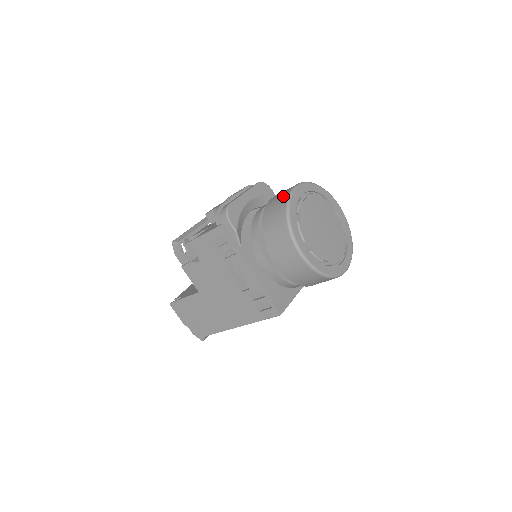
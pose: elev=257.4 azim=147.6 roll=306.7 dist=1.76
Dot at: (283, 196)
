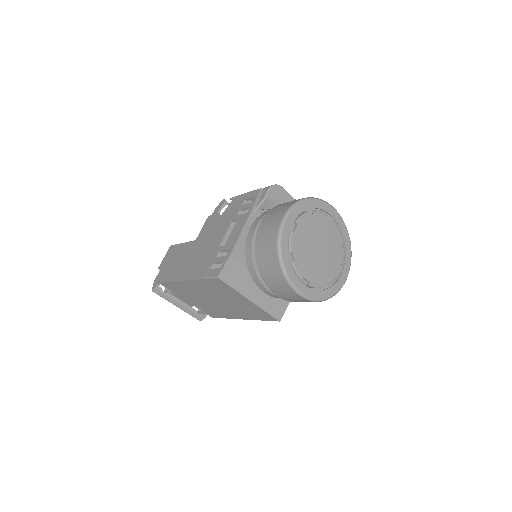
Dot at: occluded
